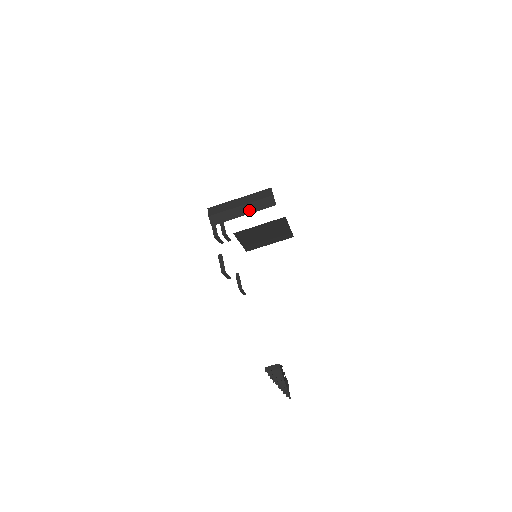
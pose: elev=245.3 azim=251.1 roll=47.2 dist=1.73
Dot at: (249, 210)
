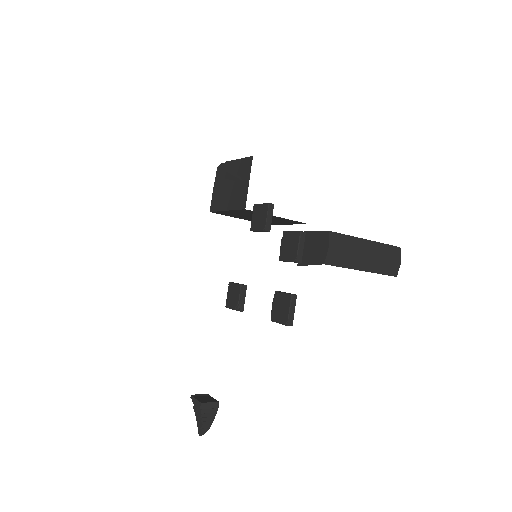
Dot at: (372, 267)
